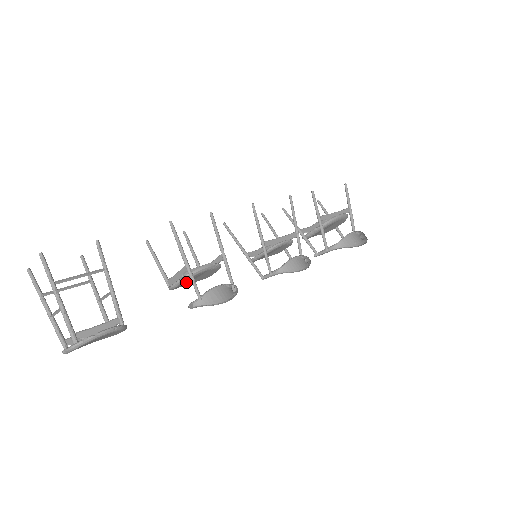
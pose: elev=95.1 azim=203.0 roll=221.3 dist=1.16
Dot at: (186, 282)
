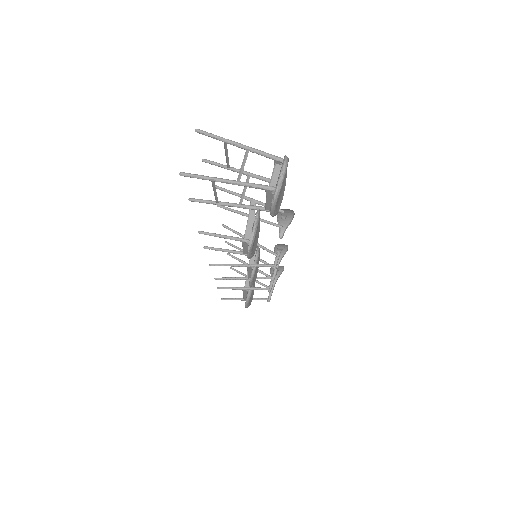
Dot at: occluded
